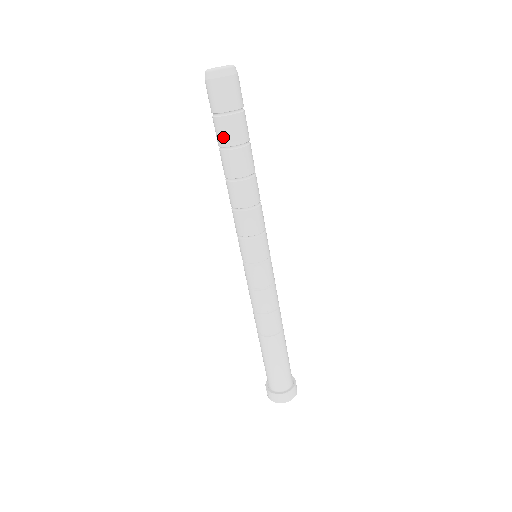
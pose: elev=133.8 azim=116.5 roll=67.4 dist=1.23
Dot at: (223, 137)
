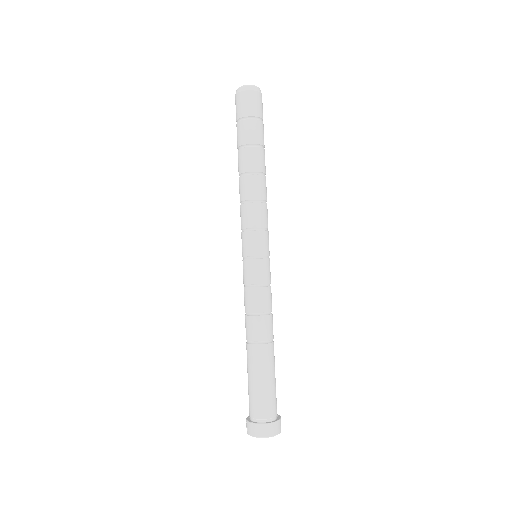
Dot at: (242, 137)
